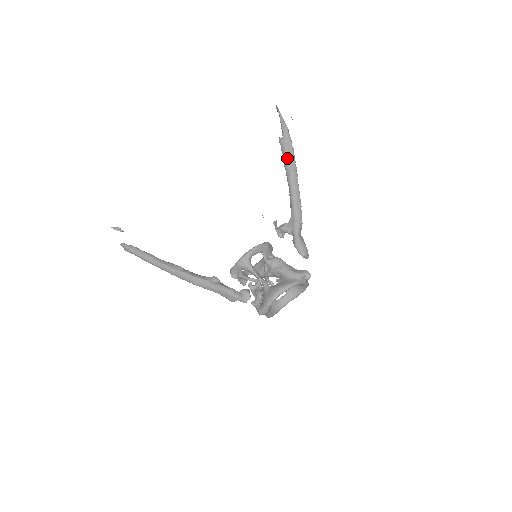
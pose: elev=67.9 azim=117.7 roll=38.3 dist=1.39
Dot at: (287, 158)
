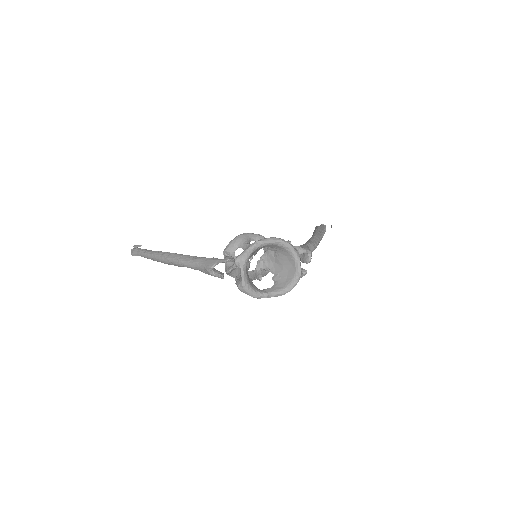
Dot at: (318, 229)
